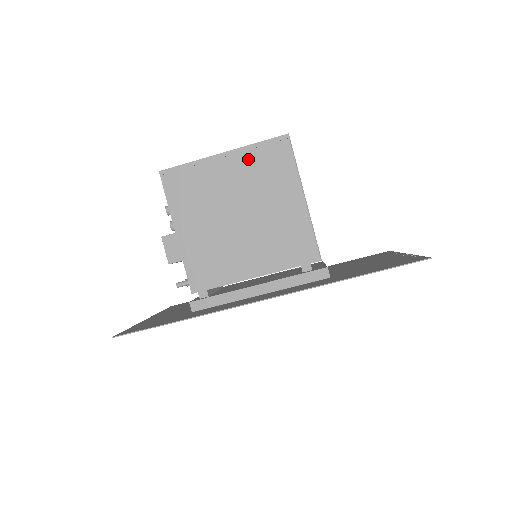
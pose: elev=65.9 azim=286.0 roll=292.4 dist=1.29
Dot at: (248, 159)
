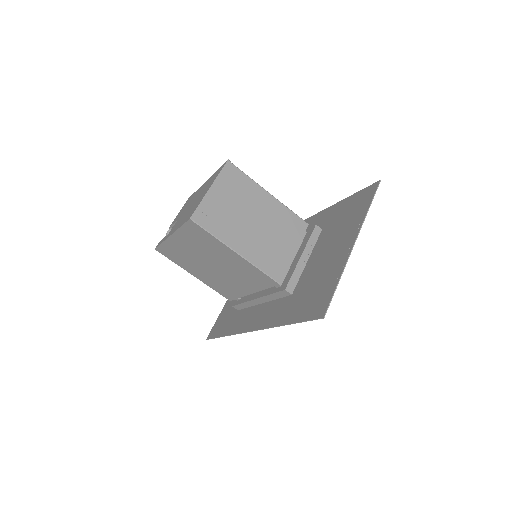
Dot at: (185, 237)
